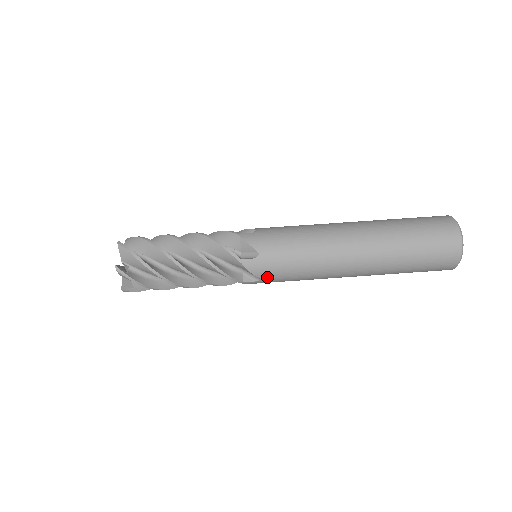
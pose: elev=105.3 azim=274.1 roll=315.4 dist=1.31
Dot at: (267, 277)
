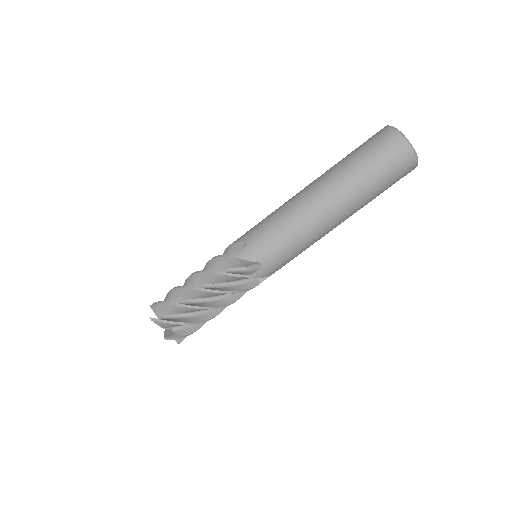
Dot at: (264, 258)
